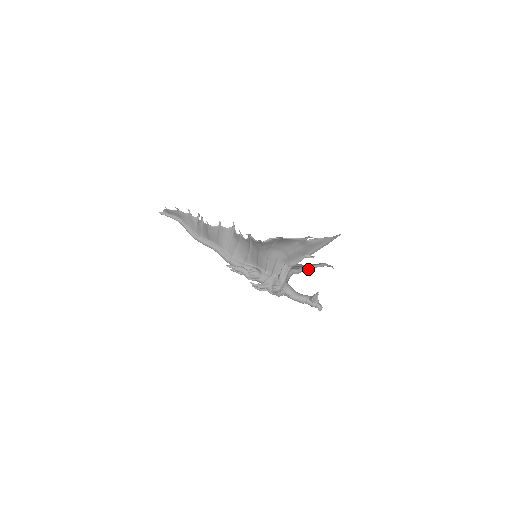
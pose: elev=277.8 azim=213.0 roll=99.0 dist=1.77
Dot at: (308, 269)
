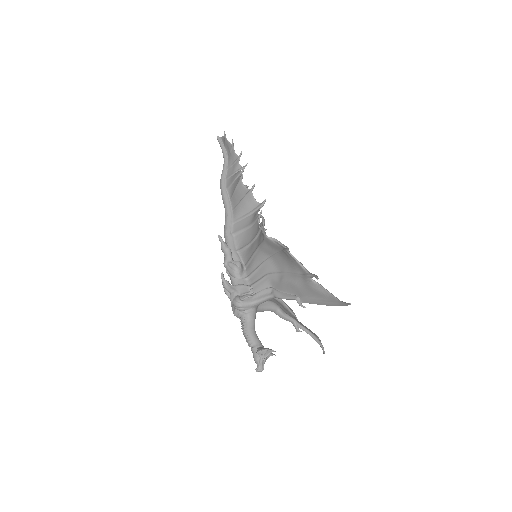
Dot at: (295, 324)
